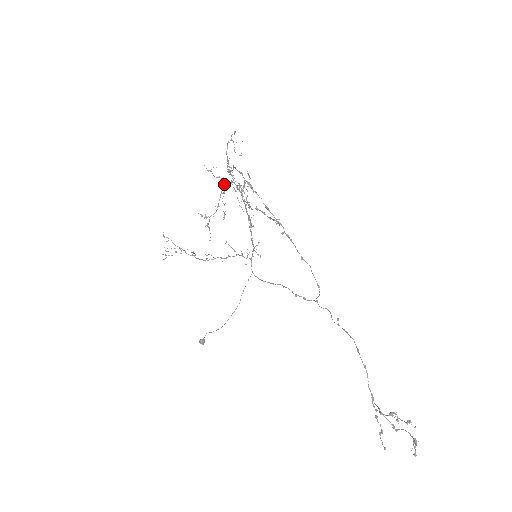
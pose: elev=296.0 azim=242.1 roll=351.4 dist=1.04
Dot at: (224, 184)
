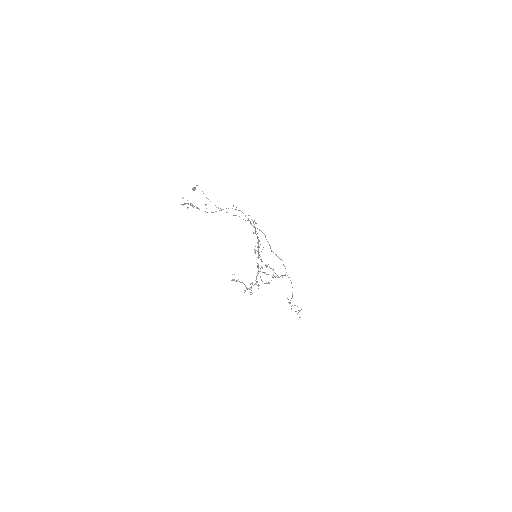
Dot at: occluded
